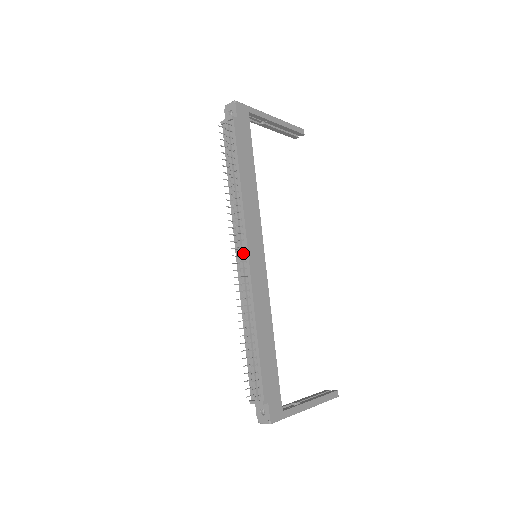
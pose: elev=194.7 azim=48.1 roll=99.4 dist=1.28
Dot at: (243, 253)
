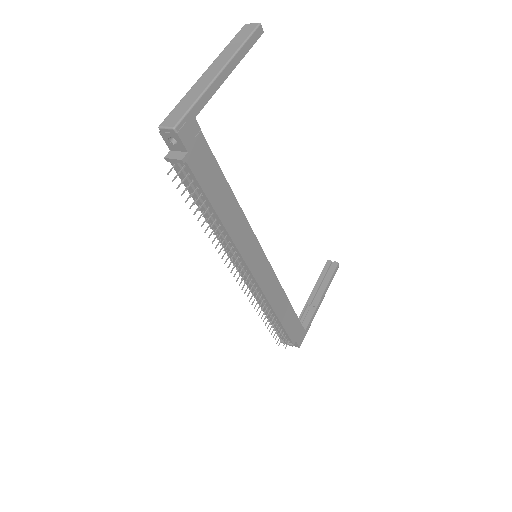
Dot at: (246, 273)
